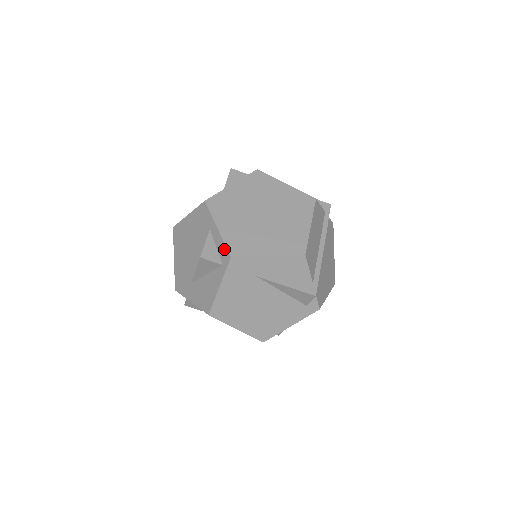
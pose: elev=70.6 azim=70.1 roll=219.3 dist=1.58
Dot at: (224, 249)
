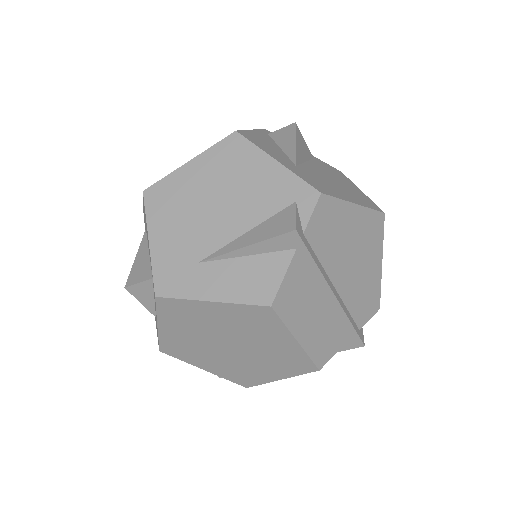
Dot at: occluded
